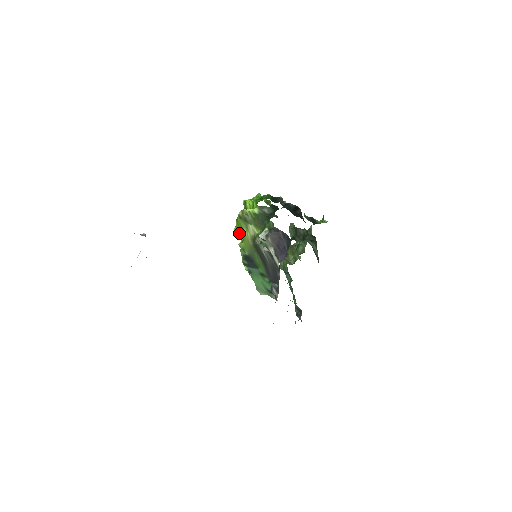
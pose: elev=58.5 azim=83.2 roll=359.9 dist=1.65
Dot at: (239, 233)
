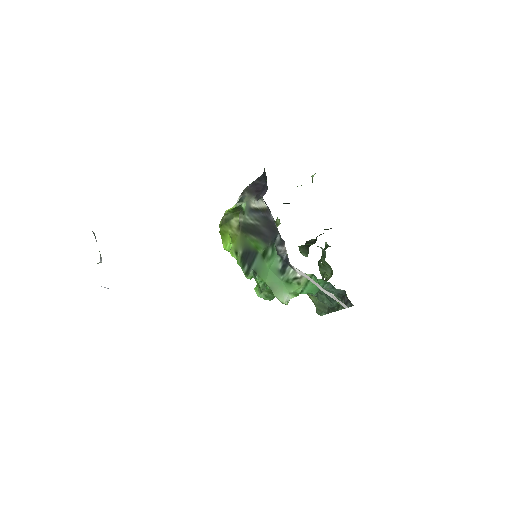
Dot at: (227, 243)
